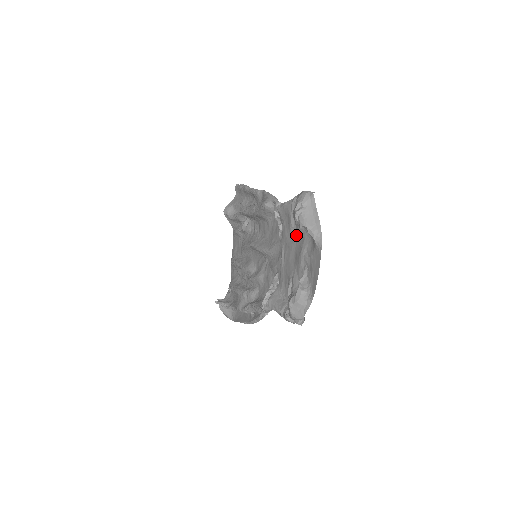
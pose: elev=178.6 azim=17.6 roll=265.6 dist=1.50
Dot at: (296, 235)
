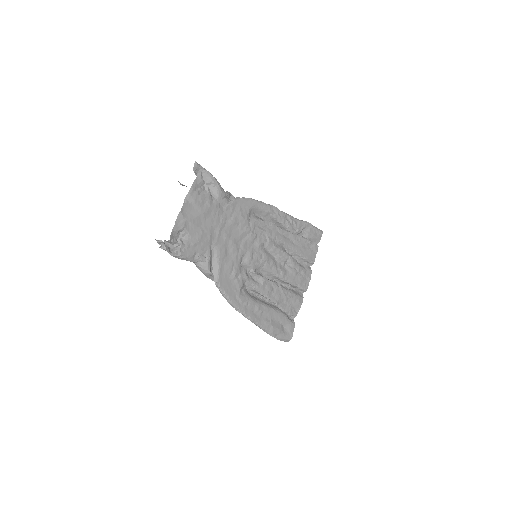
Dot at: (204, 201)
